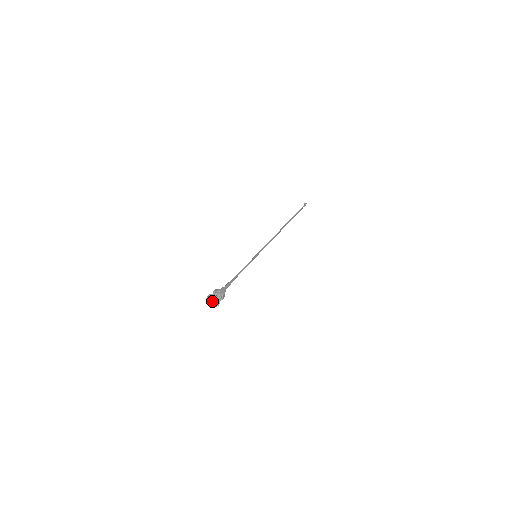
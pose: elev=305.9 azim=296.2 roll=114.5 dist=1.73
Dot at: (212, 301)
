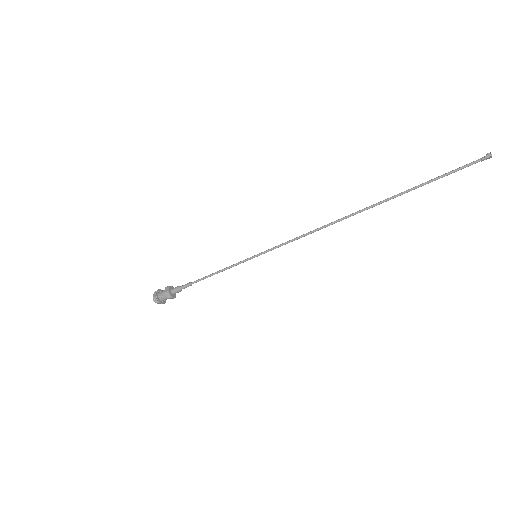
Dot at: (154, 300)
